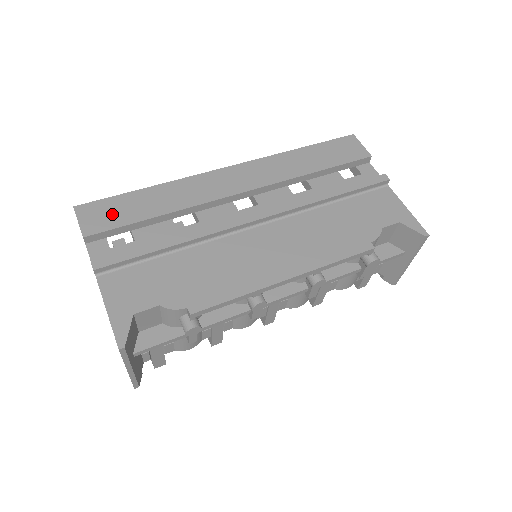
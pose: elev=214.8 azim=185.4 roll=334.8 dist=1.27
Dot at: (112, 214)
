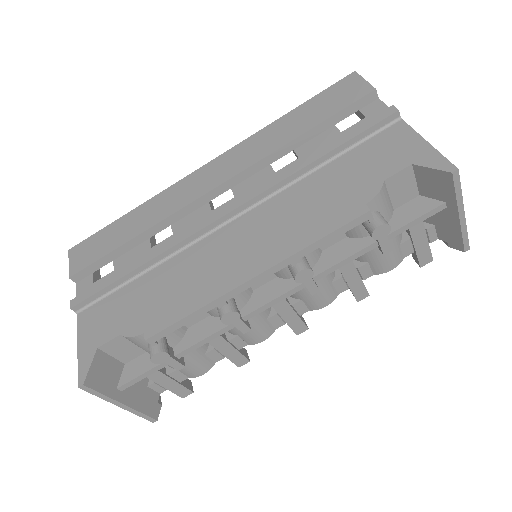
Dot at: (95, 248)
